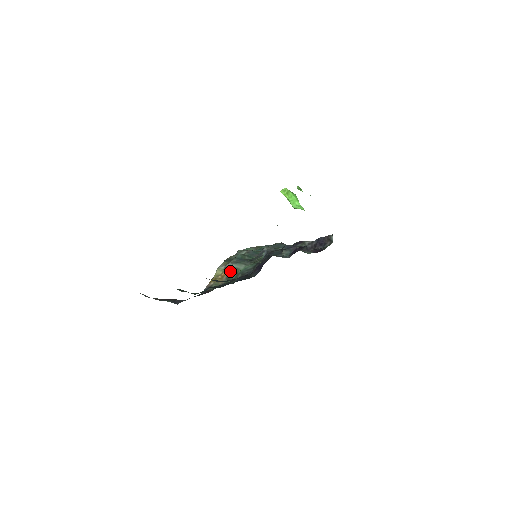
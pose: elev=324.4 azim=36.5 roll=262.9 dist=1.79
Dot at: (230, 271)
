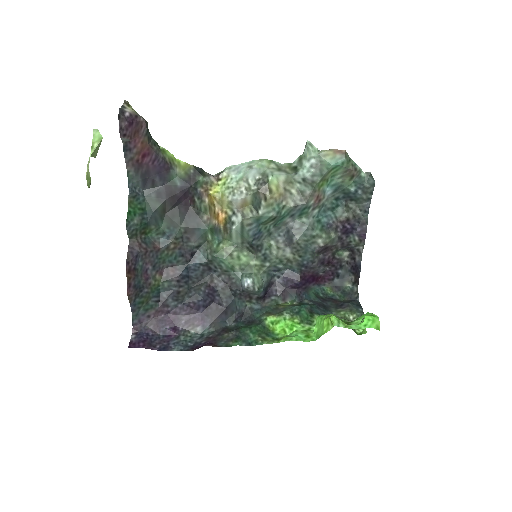
Dot at: (224, 229)
